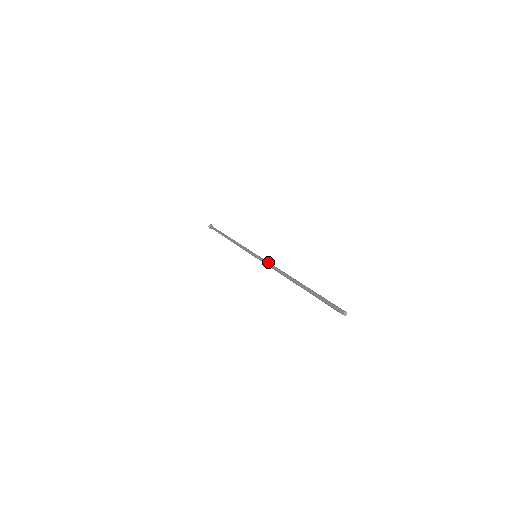
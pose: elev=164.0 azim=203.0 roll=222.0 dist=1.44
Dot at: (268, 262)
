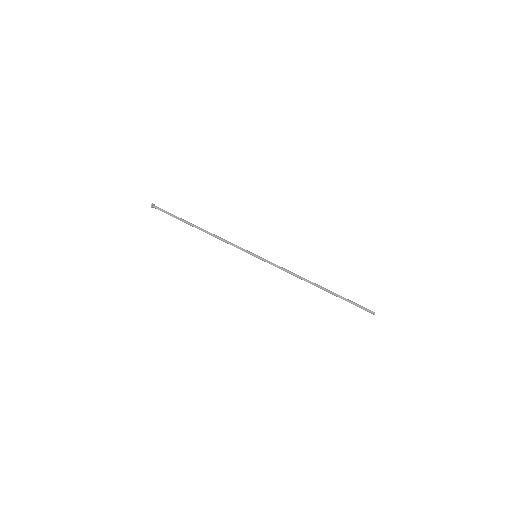
Dot at: occluded
